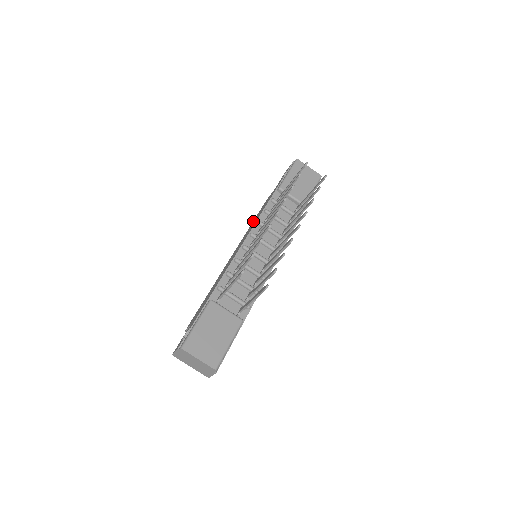
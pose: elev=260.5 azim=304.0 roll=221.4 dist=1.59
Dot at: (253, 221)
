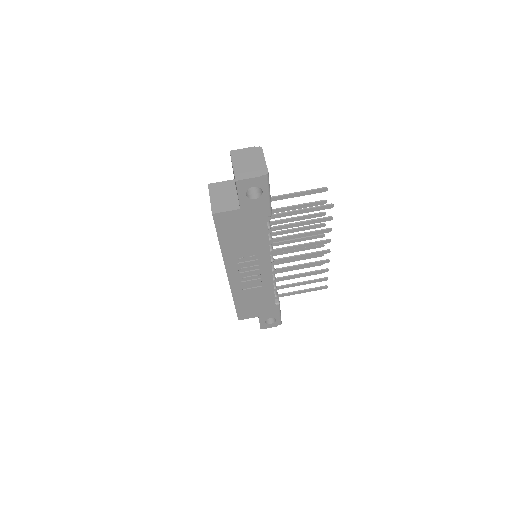
Dot at: occluded
